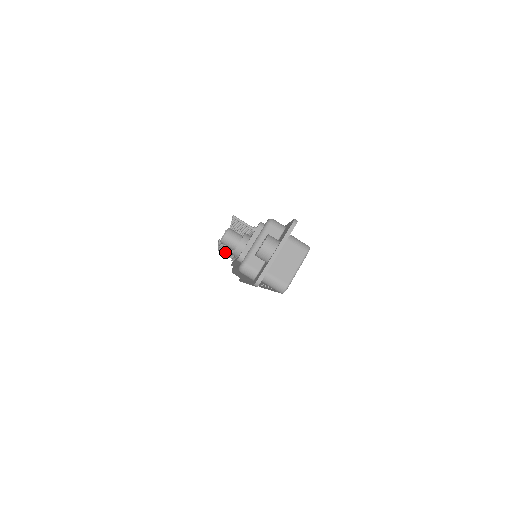
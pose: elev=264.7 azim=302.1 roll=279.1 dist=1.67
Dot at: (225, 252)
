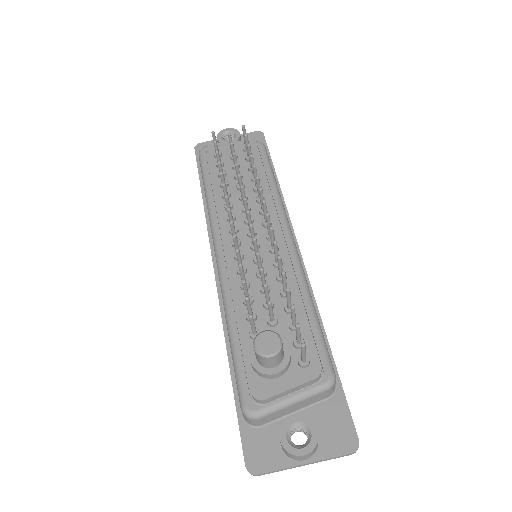
Dot at: (224, 194)
